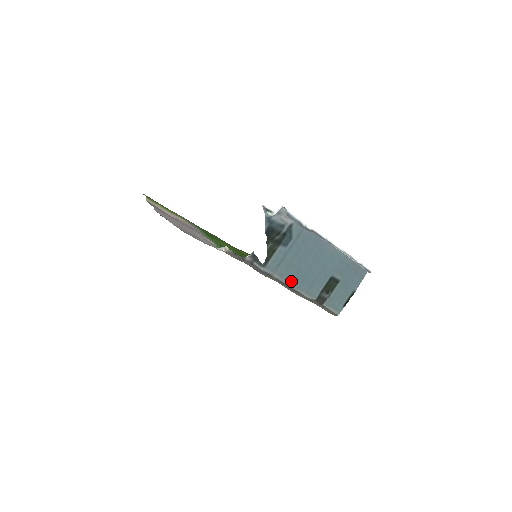
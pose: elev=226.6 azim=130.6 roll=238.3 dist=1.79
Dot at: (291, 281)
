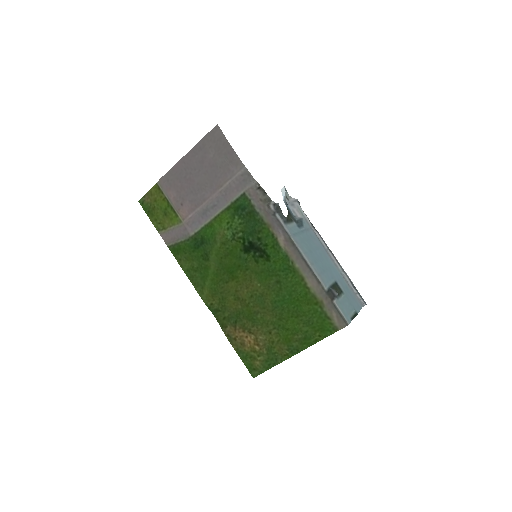
Dot at: (306, 253)
